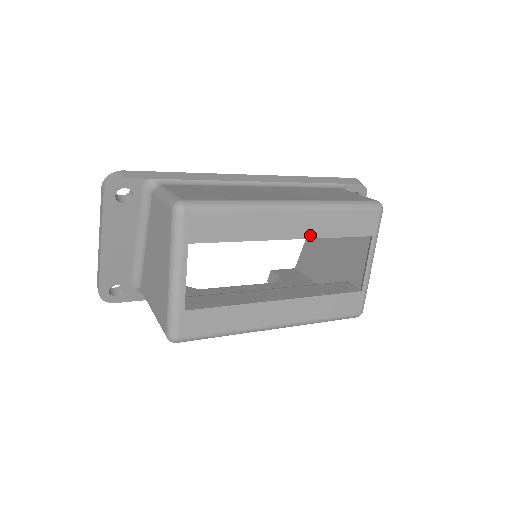
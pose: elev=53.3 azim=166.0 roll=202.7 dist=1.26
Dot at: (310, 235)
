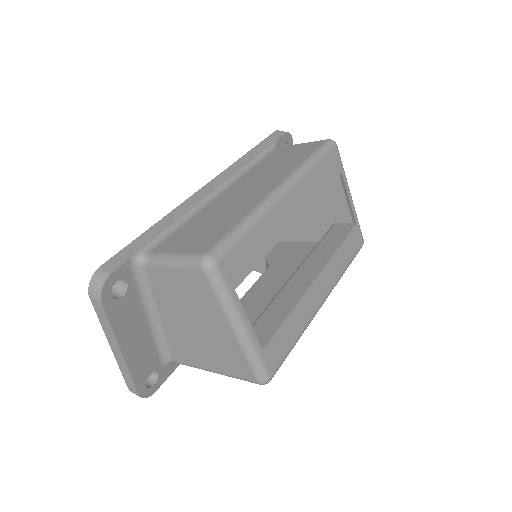
Dot at: (306, 206)
